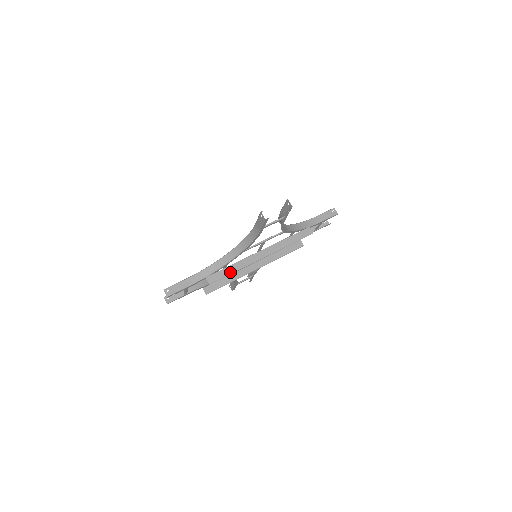
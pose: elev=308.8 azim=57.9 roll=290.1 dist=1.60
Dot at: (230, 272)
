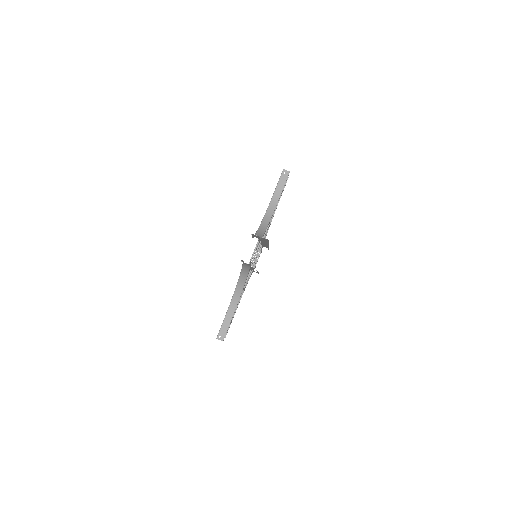
Dot at: occluded
